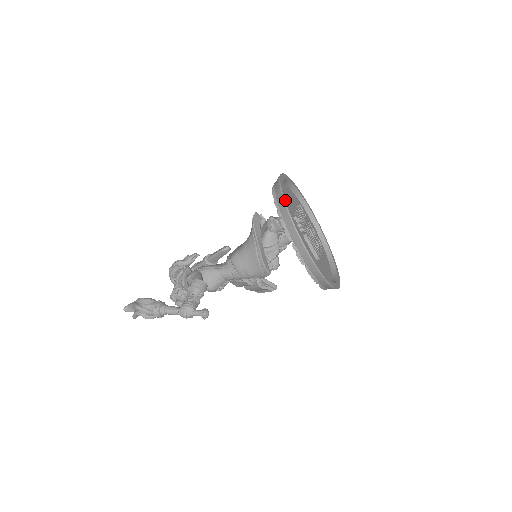
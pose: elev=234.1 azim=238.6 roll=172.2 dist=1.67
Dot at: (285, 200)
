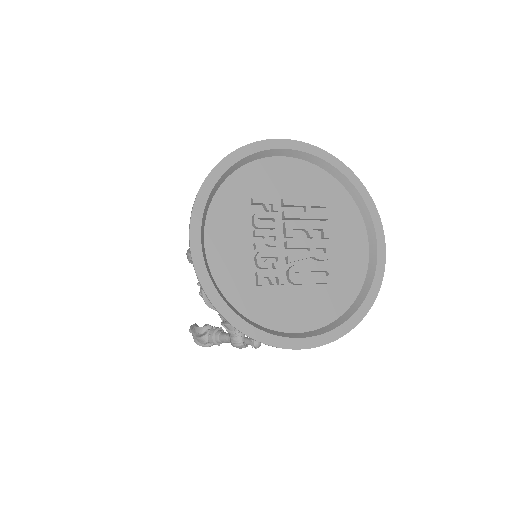
Dot at: (227, 317)
